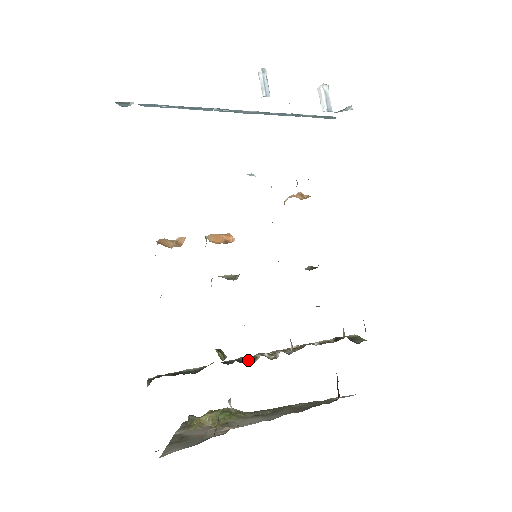
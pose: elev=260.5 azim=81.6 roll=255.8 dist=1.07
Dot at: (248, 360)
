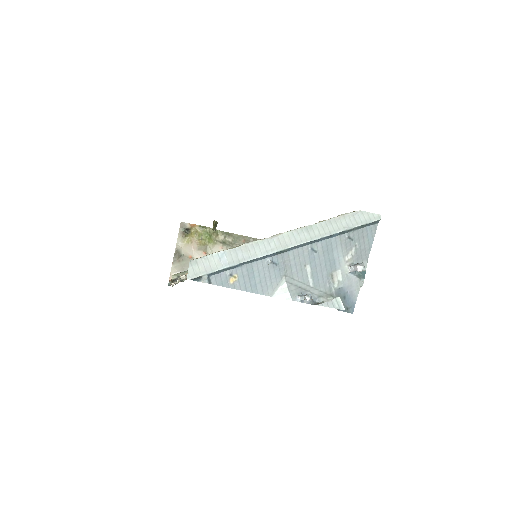
Dot at: occluded
